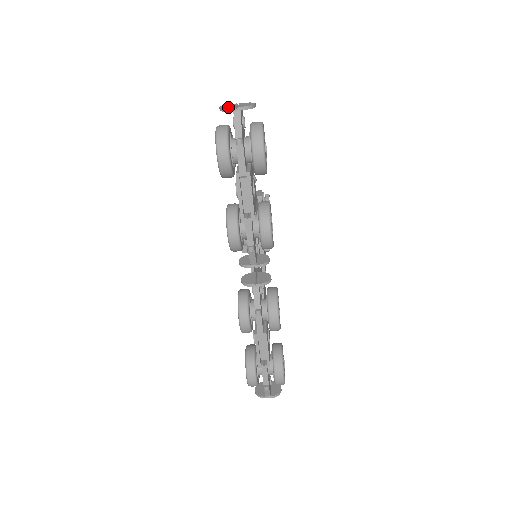
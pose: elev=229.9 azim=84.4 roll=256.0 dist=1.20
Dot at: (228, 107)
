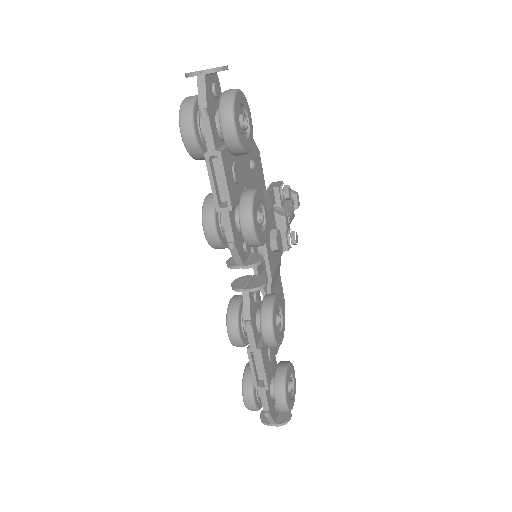
Dot at: (192, 72)
